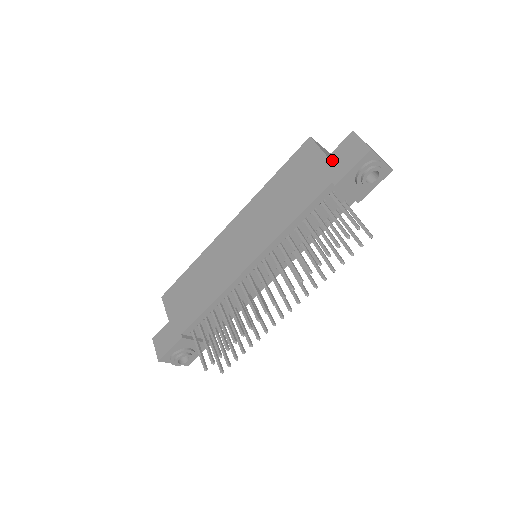
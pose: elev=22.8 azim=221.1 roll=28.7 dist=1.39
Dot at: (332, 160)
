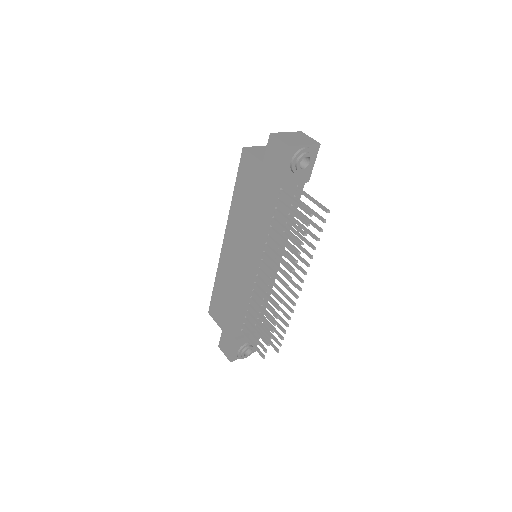
Dot at: (267, 165)
